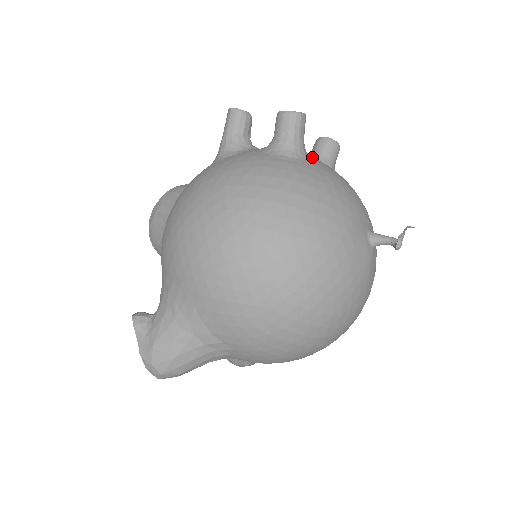
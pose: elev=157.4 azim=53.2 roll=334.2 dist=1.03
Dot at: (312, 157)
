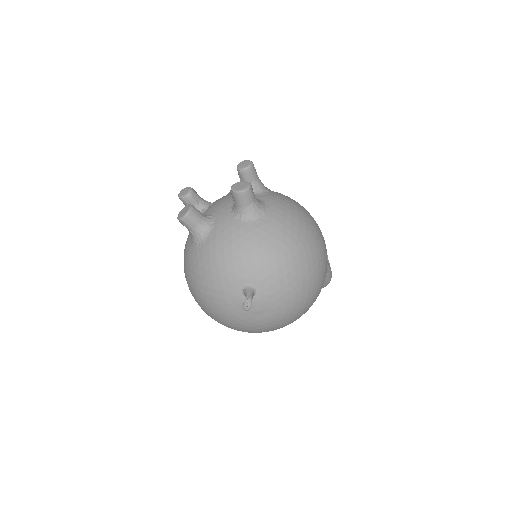
Dot at: (216, 225)
